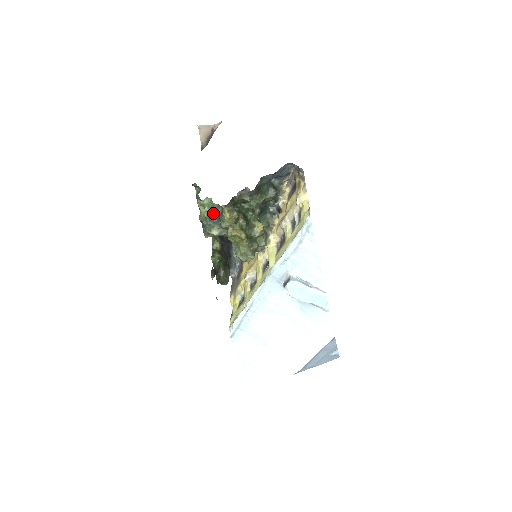
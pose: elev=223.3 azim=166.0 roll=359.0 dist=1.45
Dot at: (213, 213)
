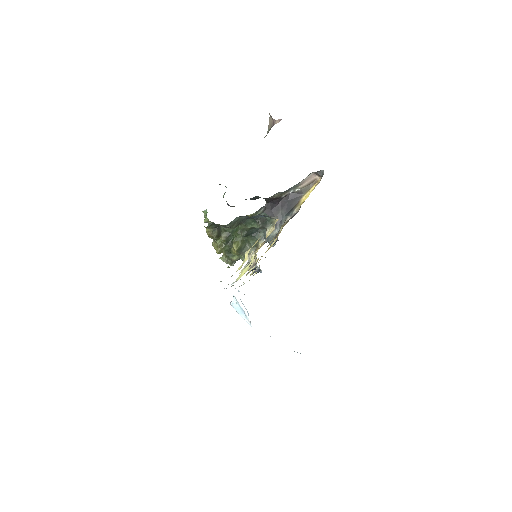
Dot at: occluded
